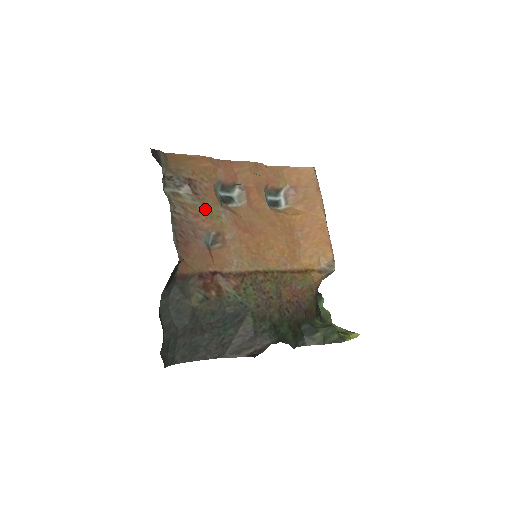
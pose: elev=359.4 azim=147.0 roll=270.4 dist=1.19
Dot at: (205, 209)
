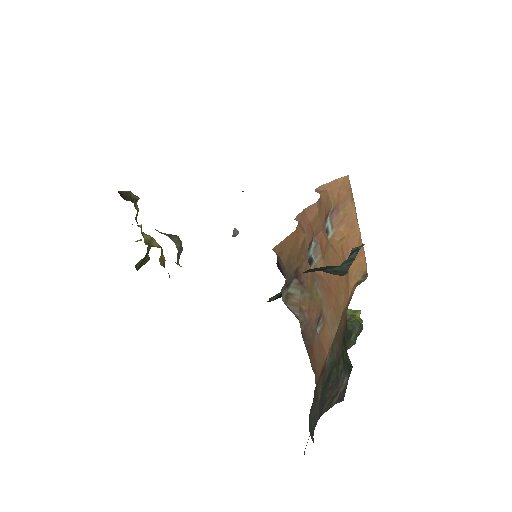
Dot at: (311, 296)
